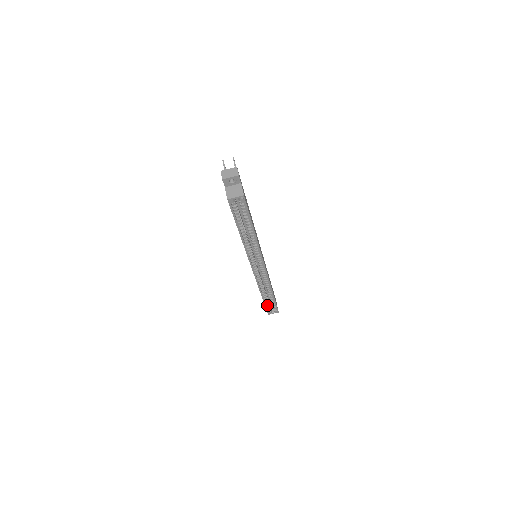
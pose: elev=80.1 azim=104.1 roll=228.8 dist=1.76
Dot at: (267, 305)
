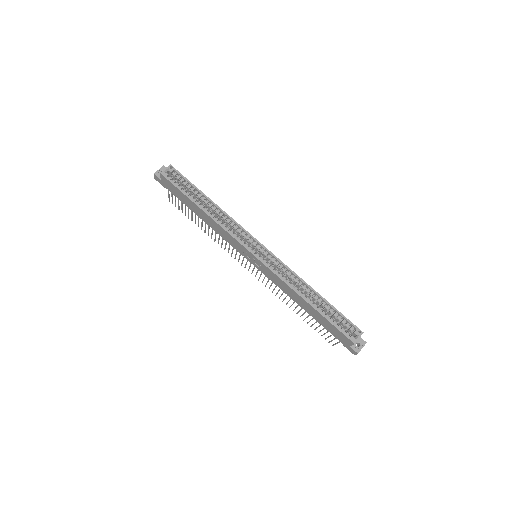
Dot at: (334, 324)
